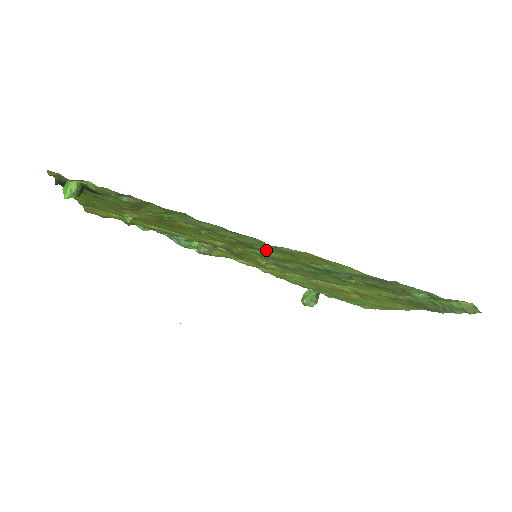
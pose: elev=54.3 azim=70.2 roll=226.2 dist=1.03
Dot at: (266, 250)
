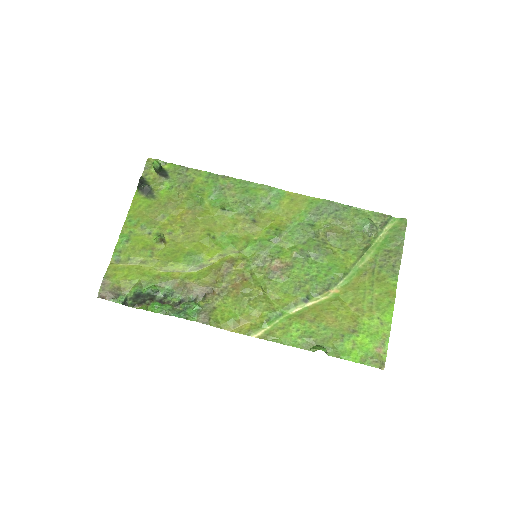
Dot at: (263, 218)
